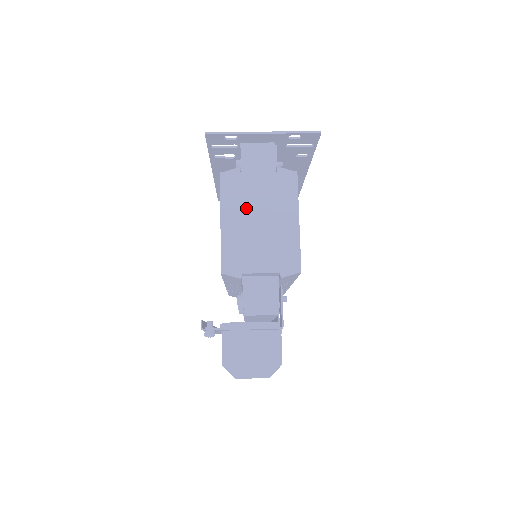
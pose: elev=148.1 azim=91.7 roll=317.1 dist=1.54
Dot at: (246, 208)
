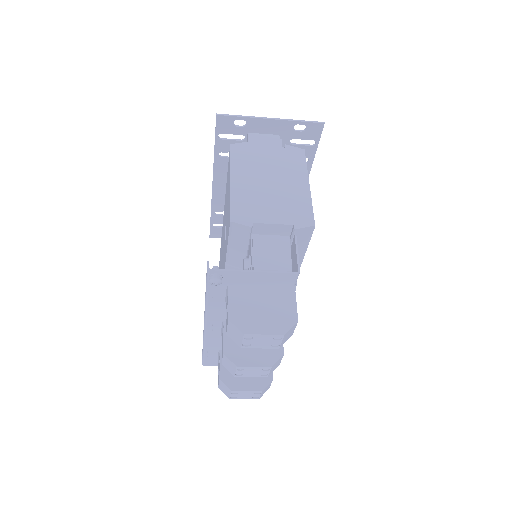
Dot at: (256, 171)
